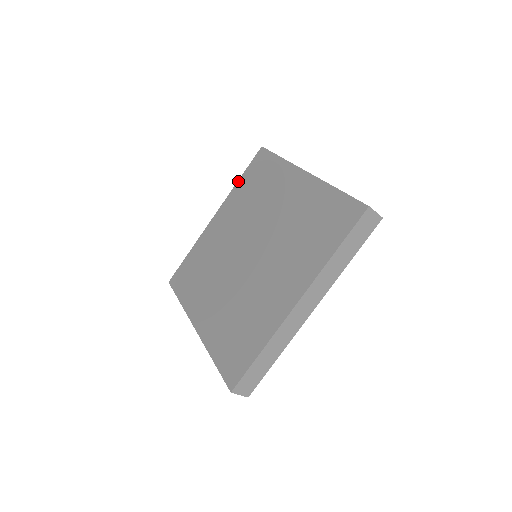
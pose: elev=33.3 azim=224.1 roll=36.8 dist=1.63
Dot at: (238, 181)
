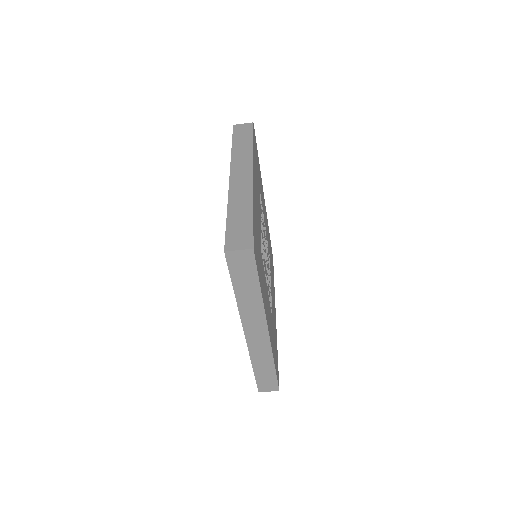
Dot at: occluded
